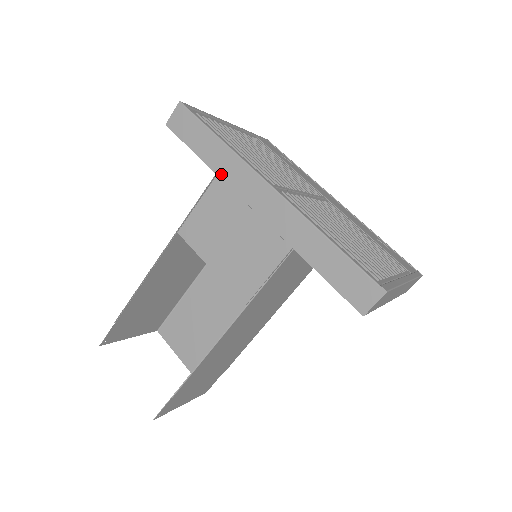
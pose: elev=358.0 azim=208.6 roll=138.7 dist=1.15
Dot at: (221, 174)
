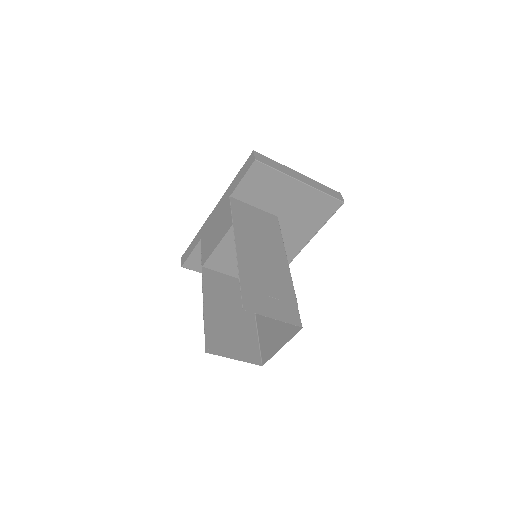
Dot at: (202, 236)
